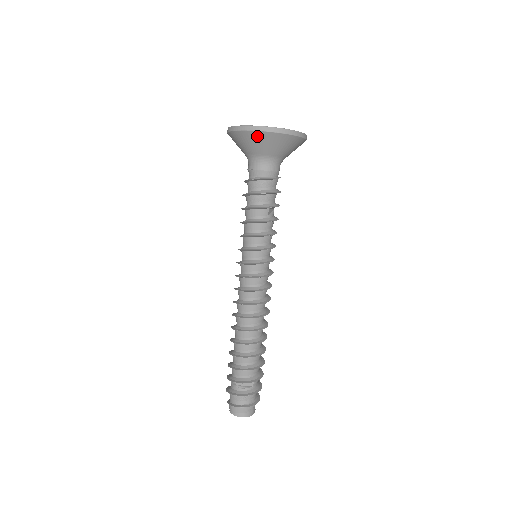
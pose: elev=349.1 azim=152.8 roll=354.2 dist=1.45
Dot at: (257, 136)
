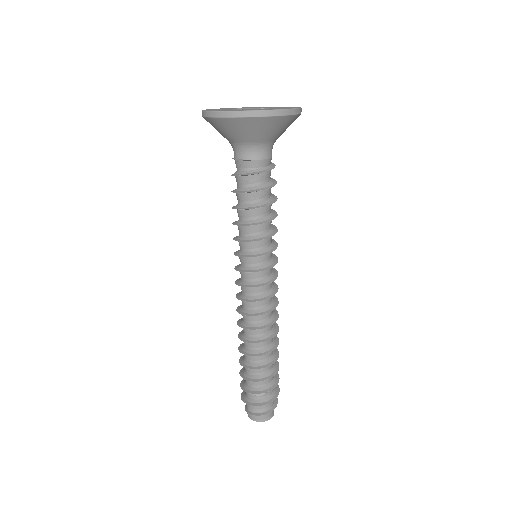
Dot at: (282, 121)
